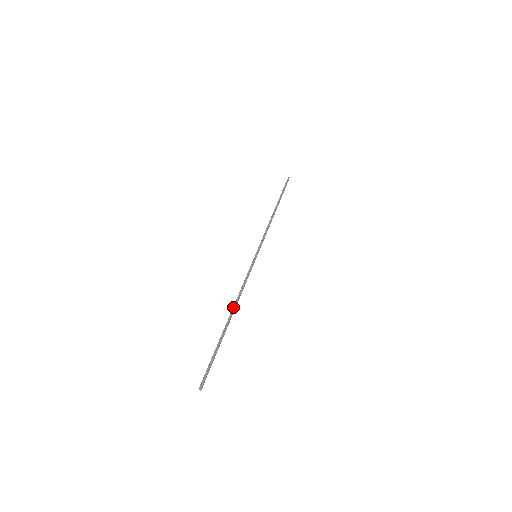
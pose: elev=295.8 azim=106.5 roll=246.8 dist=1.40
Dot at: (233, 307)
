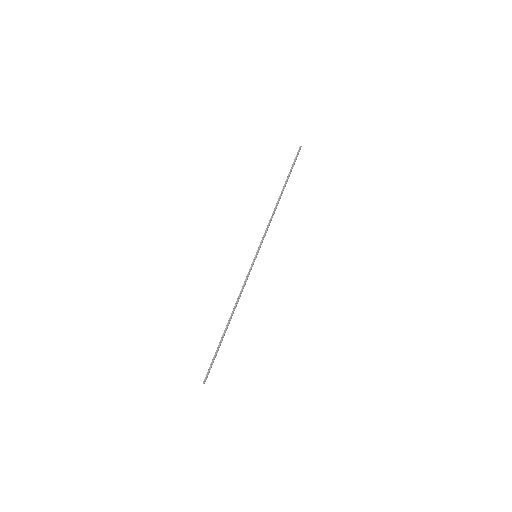
Dot at: (231, 313)
